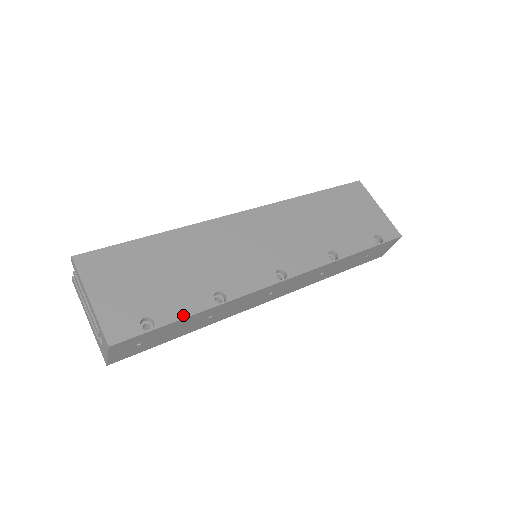
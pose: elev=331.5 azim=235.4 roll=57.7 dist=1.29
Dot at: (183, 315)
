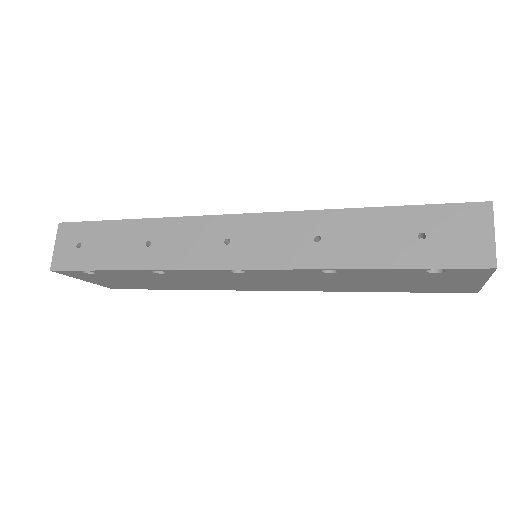
Dot at: (123, 221)
